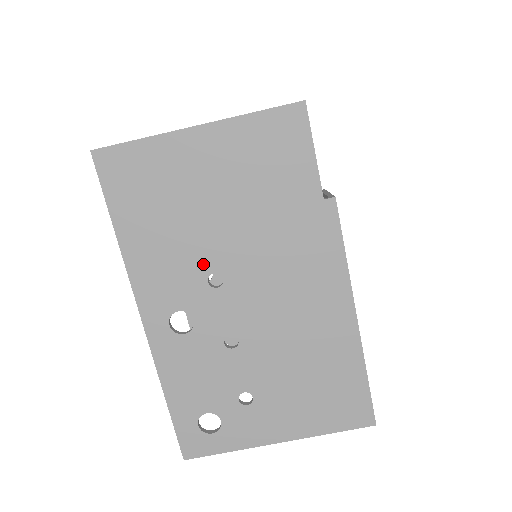
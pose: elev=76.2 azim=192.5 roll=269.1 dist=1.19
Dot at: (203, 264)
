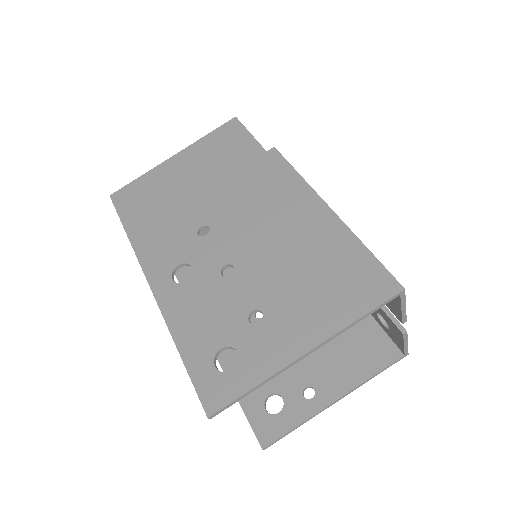
Dot at: (192, 225)
